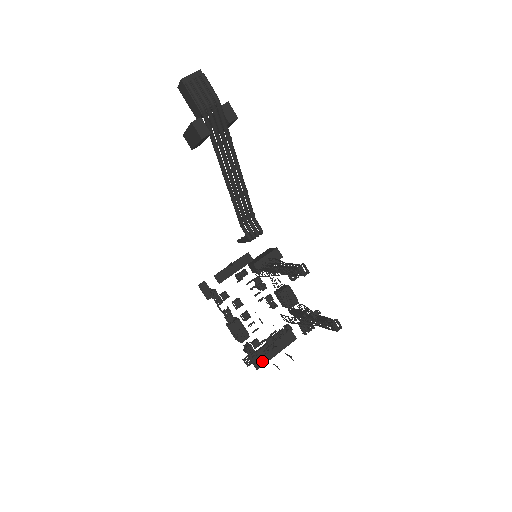
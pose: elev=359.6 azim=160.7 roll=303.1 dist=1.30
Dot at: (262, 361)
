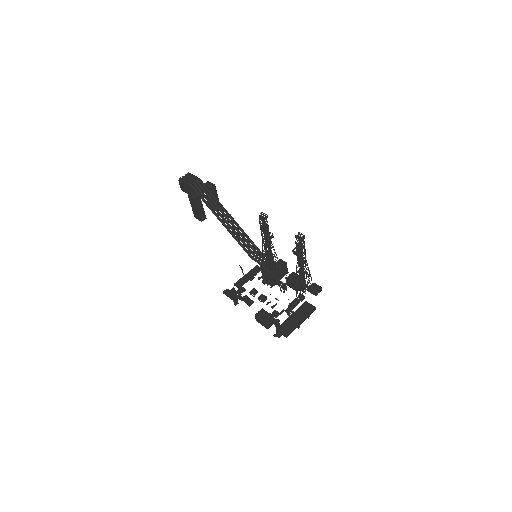
Dot at: (289, 329)
